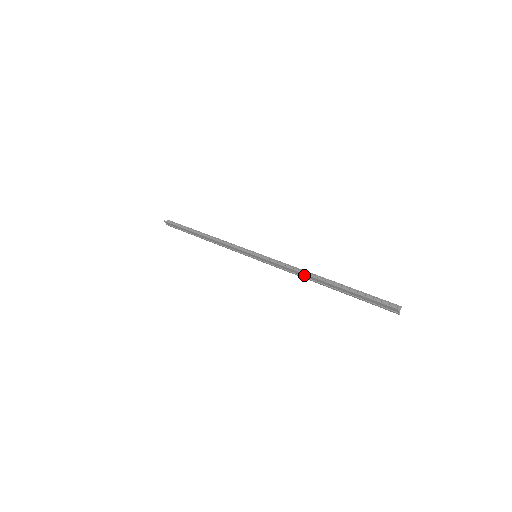
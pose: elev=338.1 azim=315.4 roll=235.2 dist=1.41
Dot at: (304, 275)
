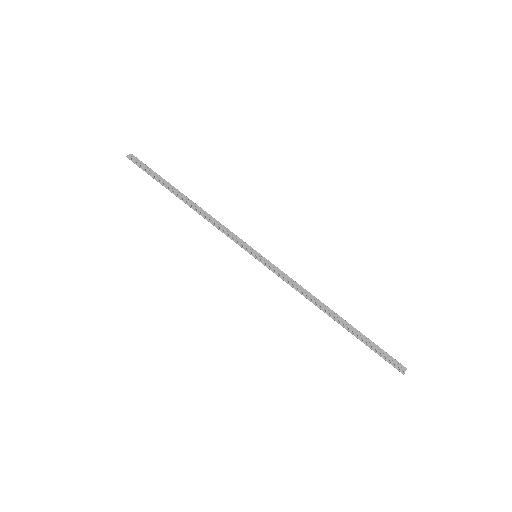
Dot at: occluded
